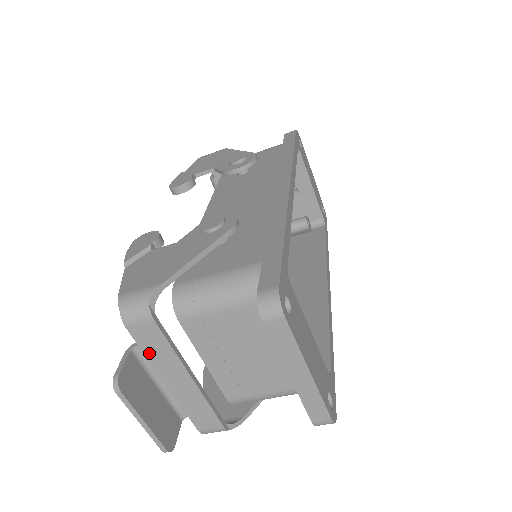
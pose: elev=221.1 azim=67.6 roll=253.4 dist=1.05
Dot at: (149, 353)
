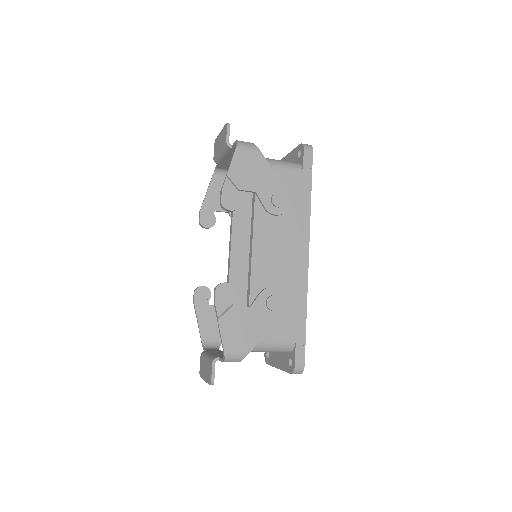
Dot at: occluded
